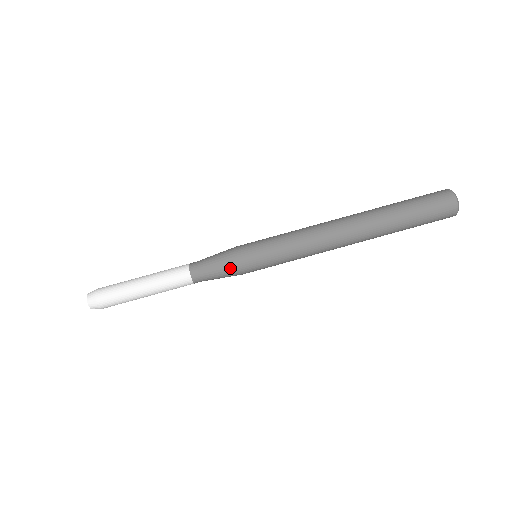
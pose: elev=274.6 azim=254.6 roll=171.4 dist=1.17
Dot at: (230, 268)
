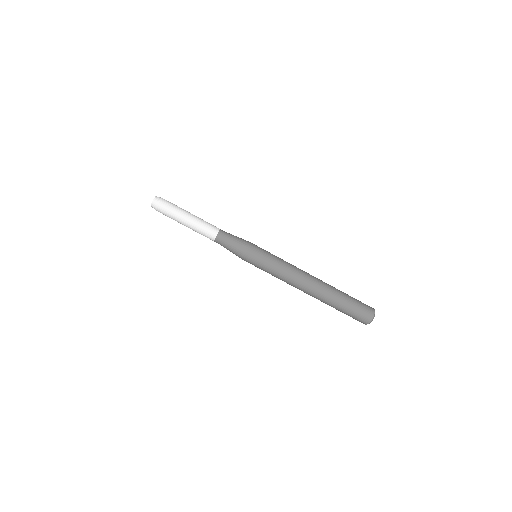
Dot at: (241, 247)
